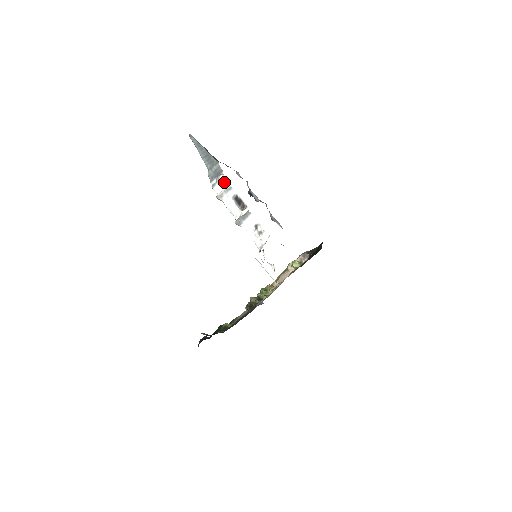
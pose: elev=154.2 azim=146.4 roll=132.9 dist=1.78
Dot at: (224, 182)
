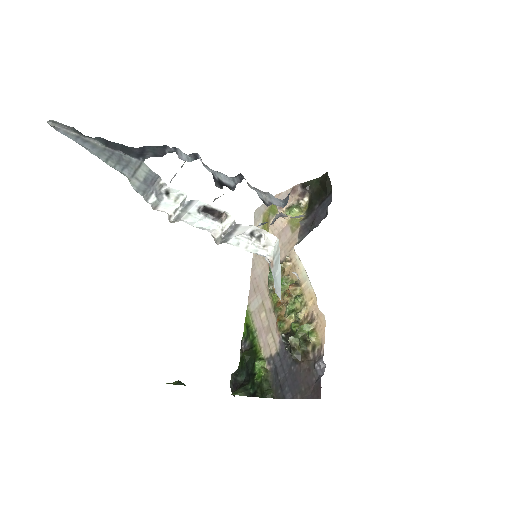
Dot at: (172, 194)
